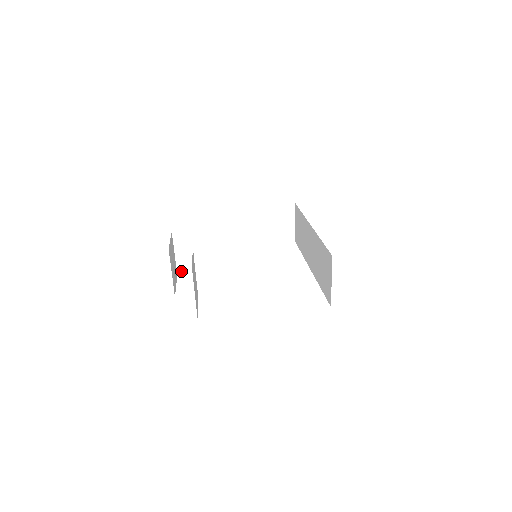
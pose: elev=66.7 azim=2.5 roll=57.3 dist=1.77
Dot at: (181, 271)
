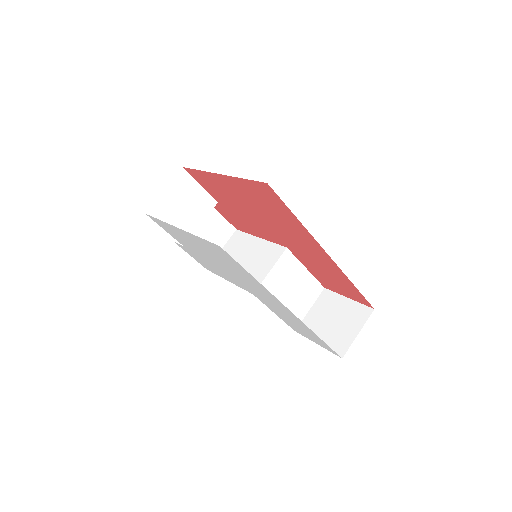
Dot at: occluded
